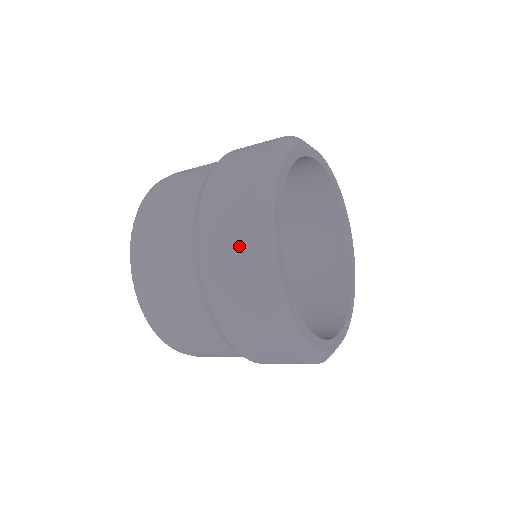
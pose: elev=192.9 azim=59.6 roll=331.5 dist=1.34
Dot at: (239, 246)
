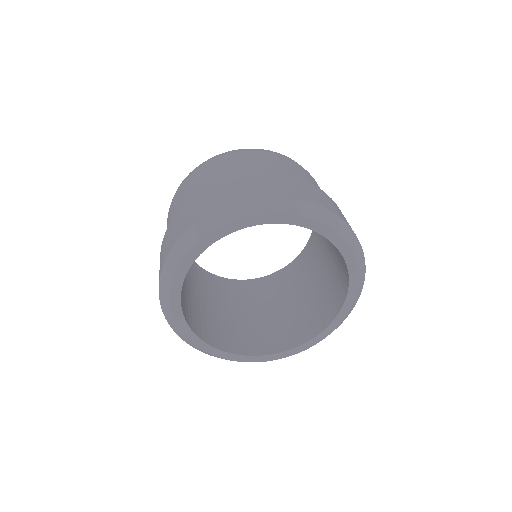
Dot at: occluded
